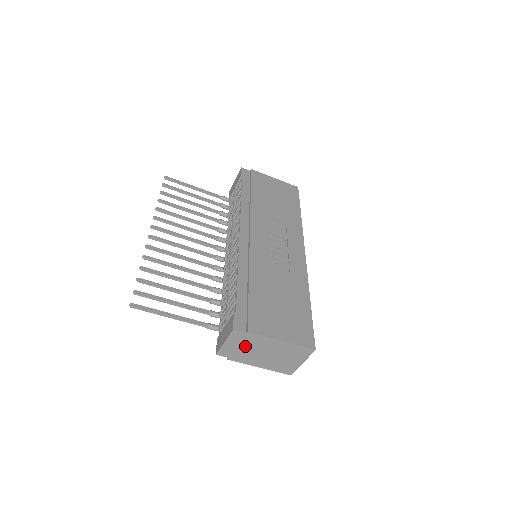
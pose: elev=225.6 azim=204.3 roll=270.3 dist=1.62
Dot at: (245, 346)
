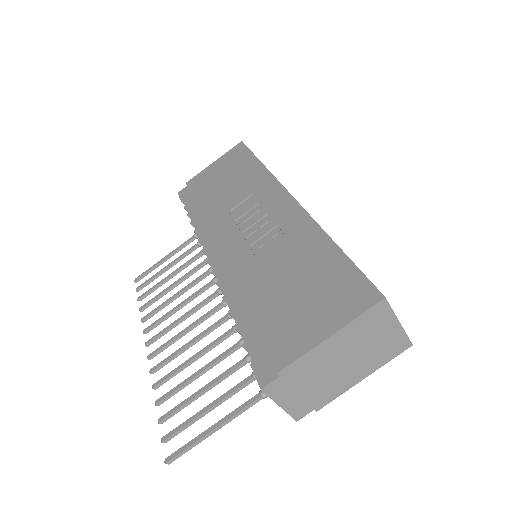
Dot at: (306, 384)
